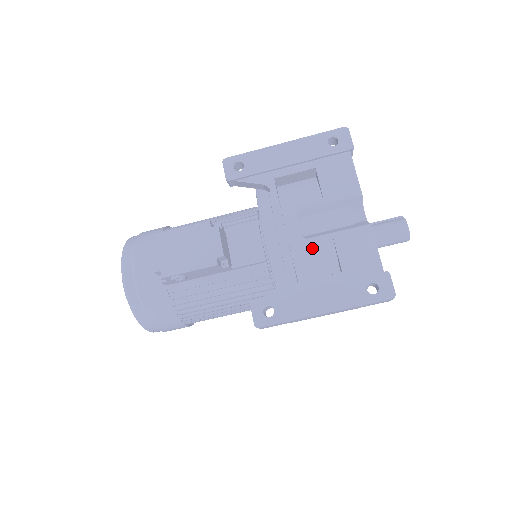
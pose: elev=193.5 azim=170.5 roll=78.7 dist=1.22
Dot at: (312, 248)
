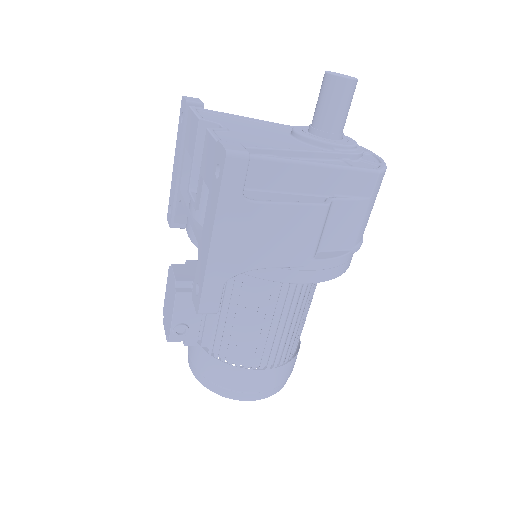
Dot at: (203, 202)
